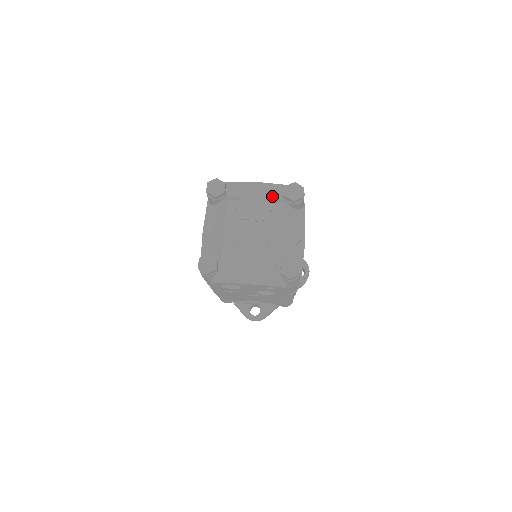
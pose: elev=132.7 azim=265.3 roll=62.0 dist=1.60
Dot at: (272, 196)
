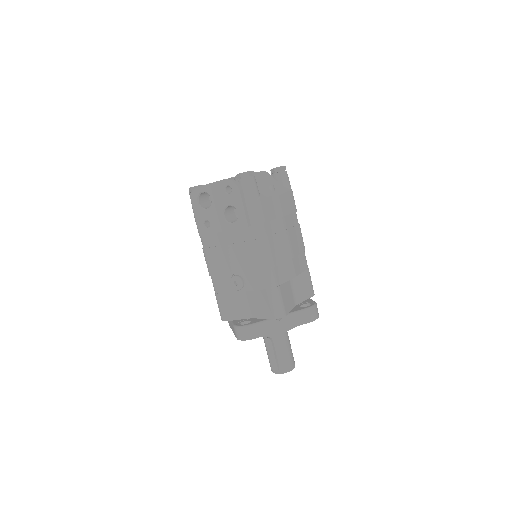
Dot at: occluded
